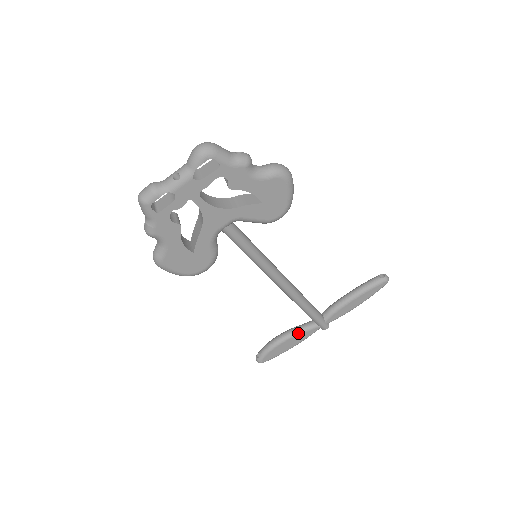
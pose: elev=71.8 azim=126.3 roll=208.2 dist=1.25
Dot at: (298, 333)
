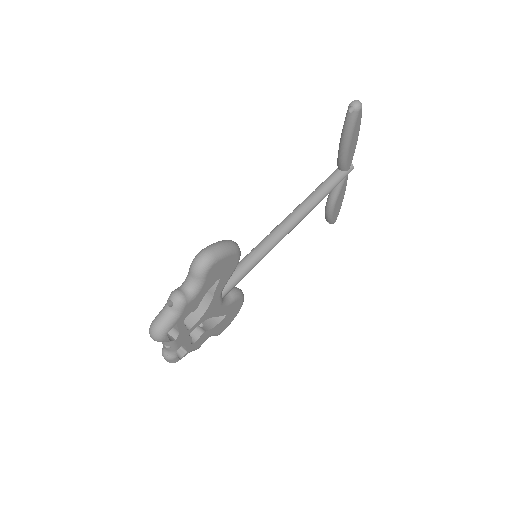
Dot at: (337, 195)
